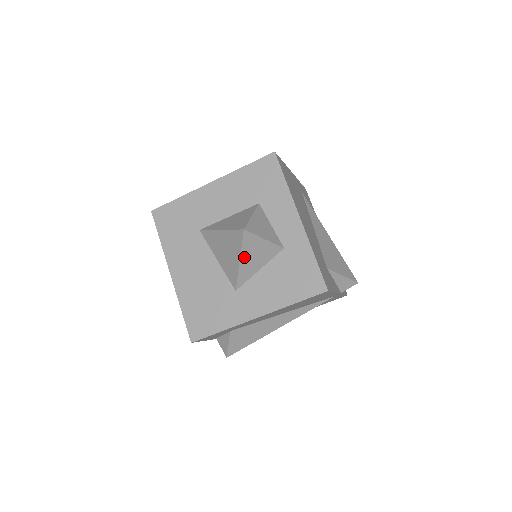
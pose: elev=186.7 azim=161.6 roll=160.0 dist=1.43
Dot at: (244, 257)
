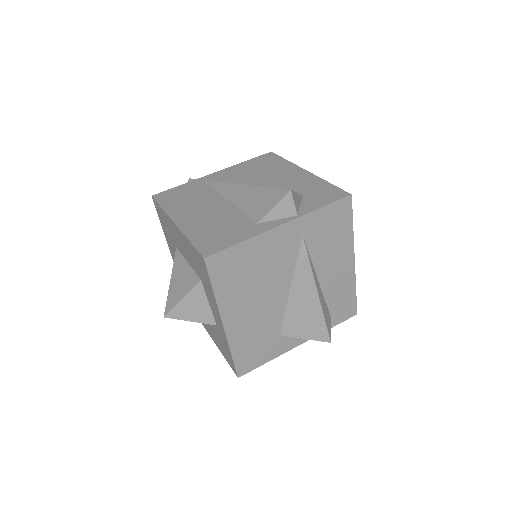
Dot at: occluded
